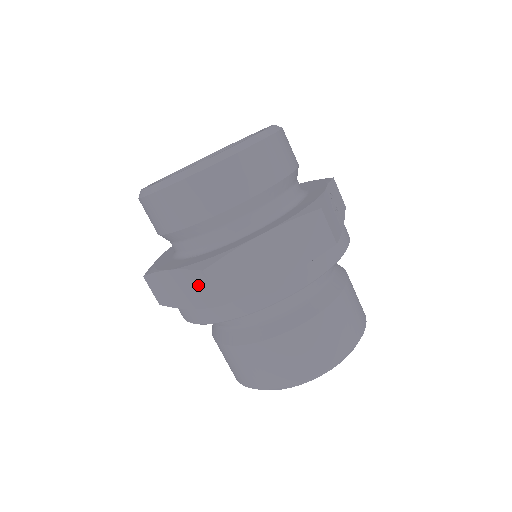
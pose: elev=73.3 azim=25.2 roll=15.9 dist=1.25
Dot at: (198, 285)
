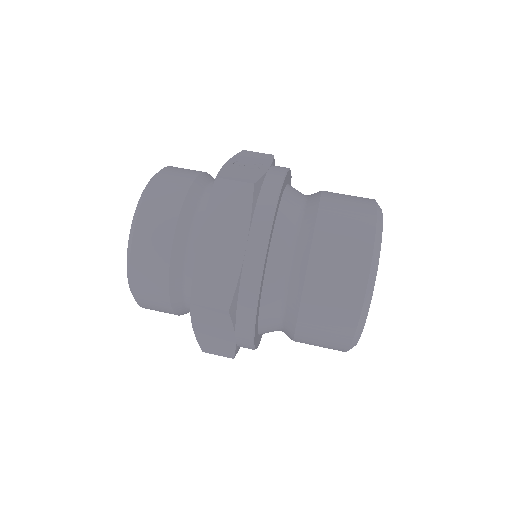
Dot at: (207, 316)
